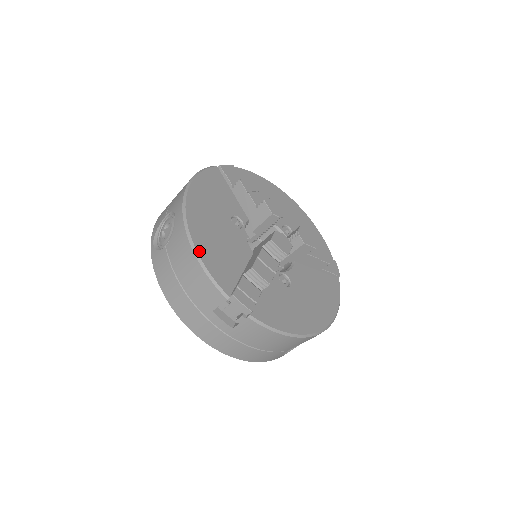
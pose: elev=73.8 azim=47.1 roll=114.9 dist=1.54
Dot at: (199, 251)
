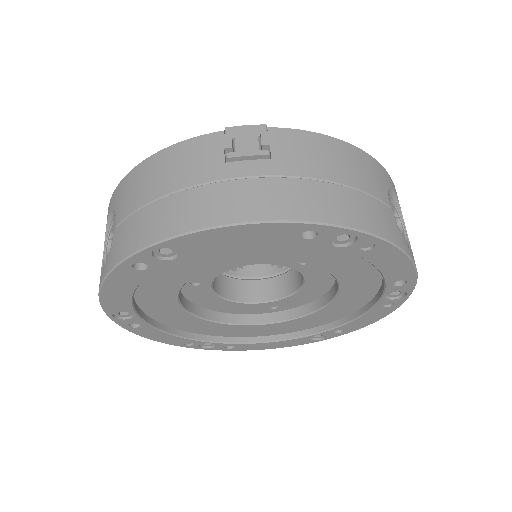
Dot at: occluded
